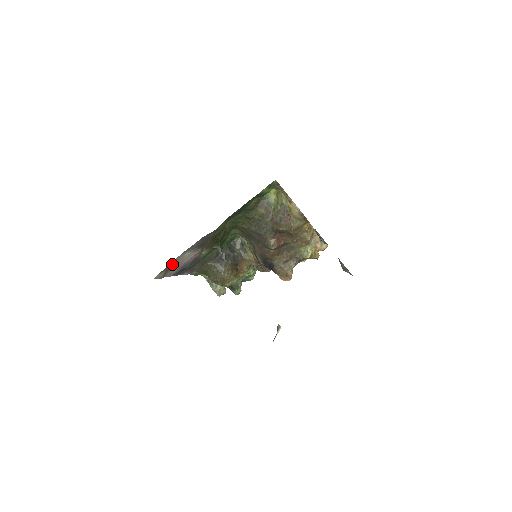
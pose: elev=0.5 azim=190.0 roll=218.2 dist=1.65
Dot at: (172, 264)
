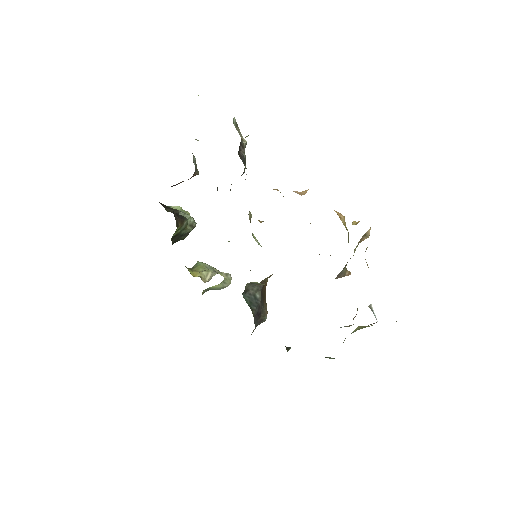
Dot at: occluded
